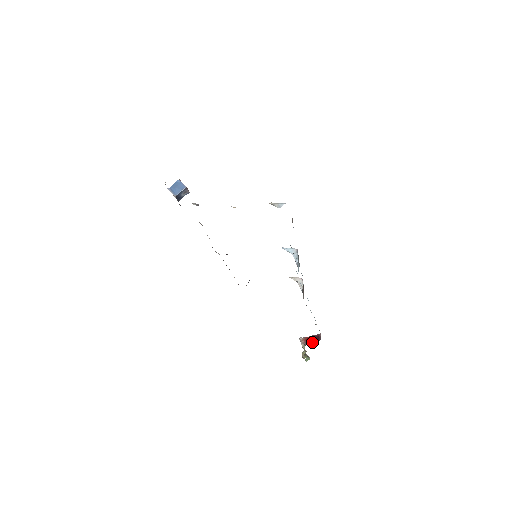
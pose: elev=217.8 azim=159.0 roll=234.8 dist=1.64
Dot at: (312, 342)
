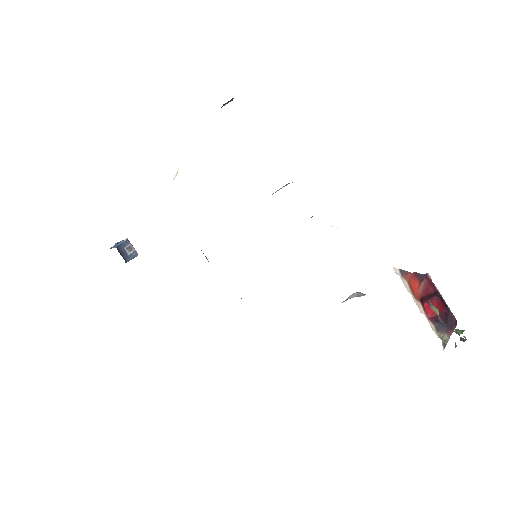
Dot at: occluded
